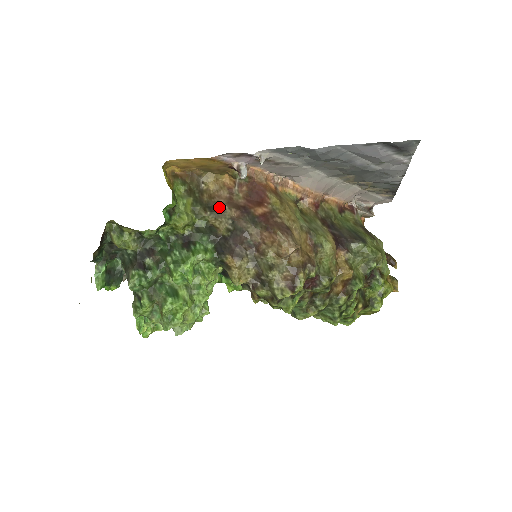
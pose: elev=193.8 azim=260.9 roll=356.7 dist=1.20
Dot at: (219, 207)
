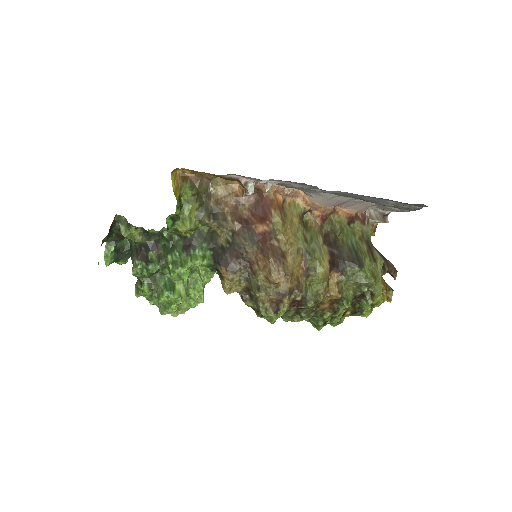
Dot at: (223, 216)
